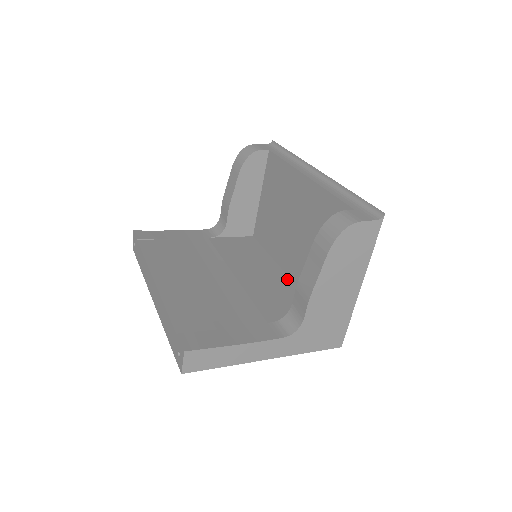
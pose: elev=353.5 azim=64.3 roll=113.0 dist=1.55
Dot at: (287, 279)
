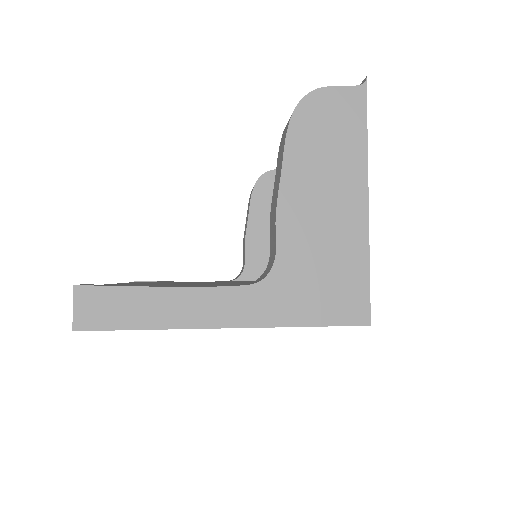
Dot at: occluded
